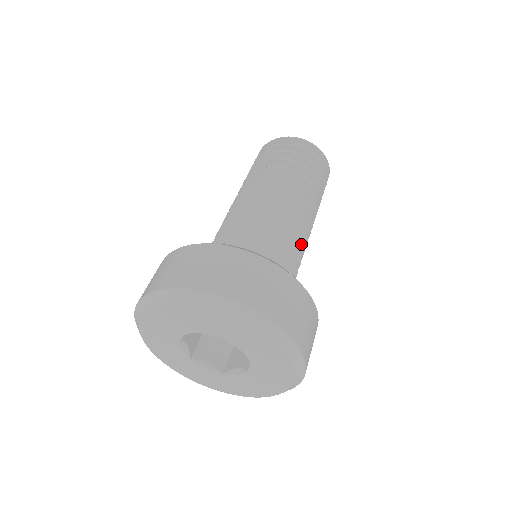
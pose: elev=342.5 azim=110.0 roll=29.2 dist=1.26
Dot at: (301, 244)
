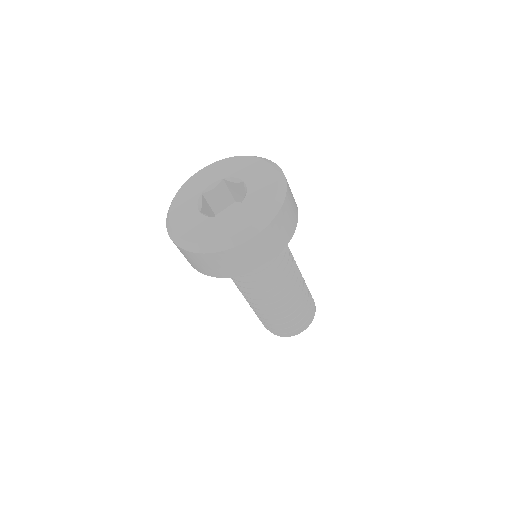
Dot at: (290, 255)
